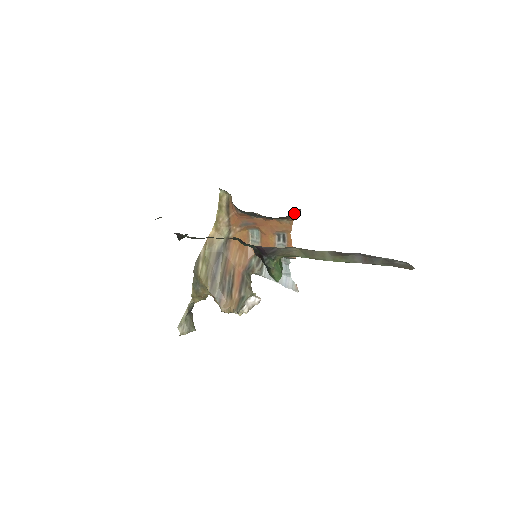
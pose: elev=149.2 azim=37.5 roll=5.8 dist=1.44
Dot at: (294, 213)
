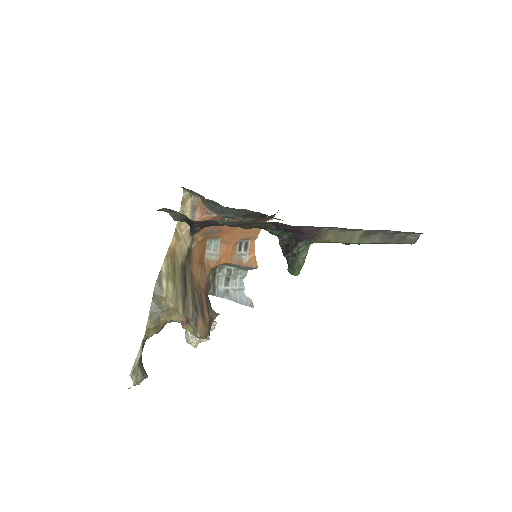
Dot at: (277, 212)
